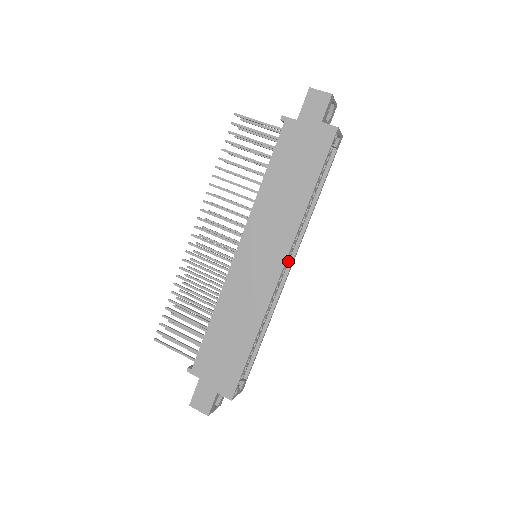
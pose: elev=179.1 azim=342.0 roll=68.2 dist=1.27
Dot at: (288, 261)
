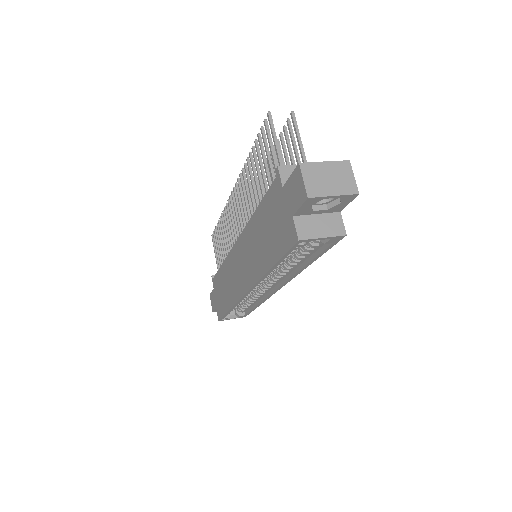
Dot at: (276, 283)
